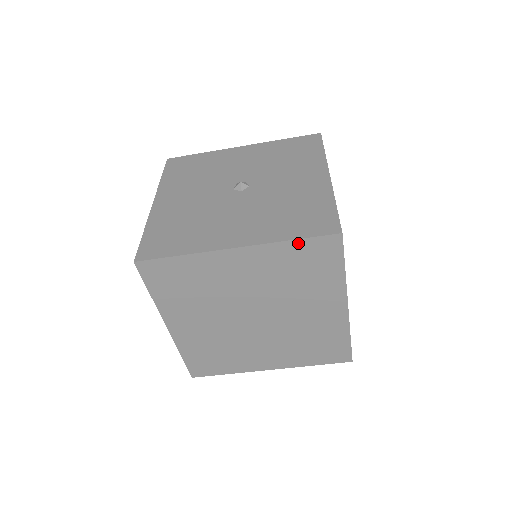
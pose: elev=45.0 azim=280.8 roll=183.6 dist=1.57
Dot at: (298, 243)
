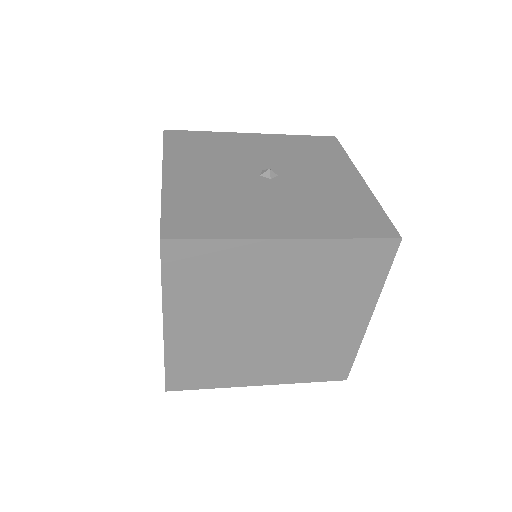
Dot at: (355, 243)
